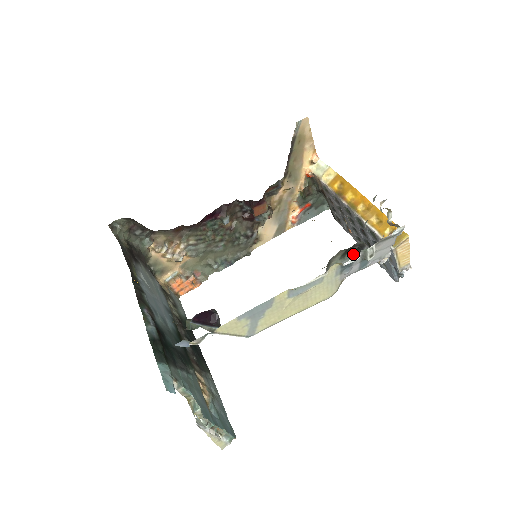
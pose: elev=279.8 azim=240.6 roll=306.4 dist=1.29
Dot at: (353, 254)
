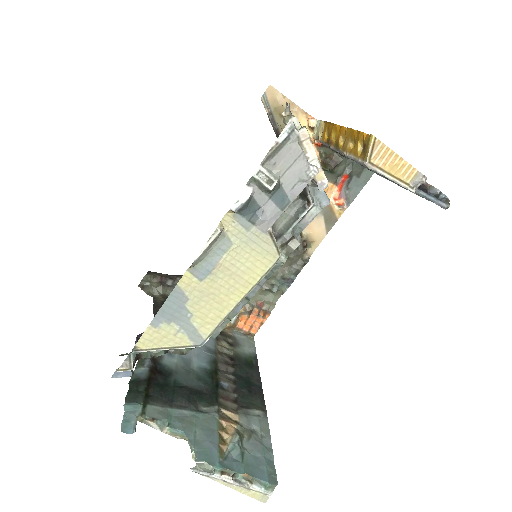
Dot at: (298, 196)
